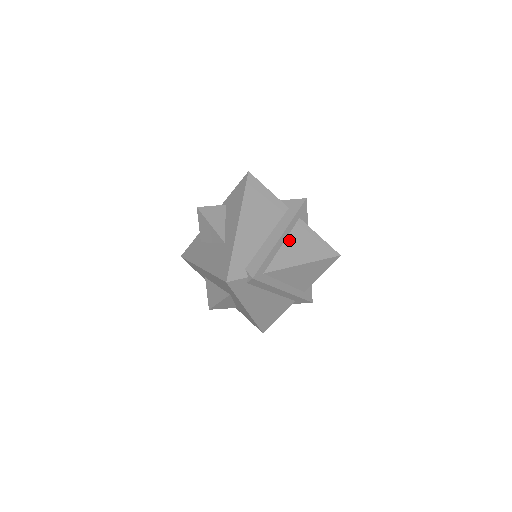
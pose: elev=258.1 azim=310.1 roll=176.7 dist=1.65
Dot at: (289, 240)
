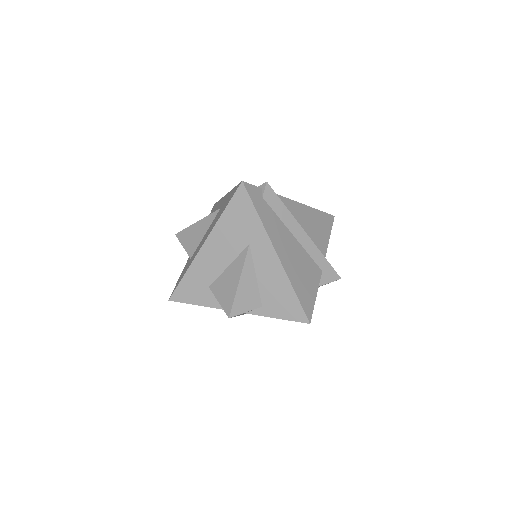
Dot at: occluded
